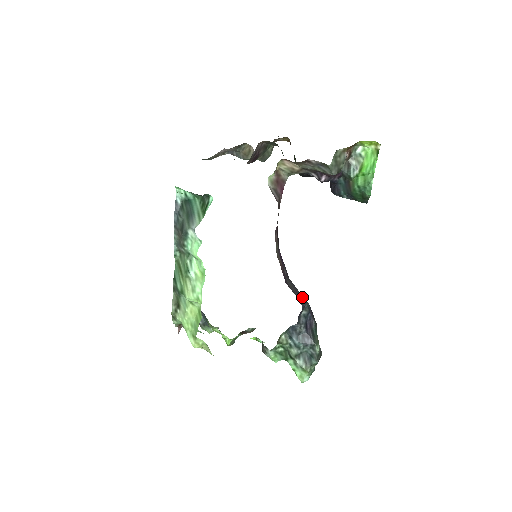
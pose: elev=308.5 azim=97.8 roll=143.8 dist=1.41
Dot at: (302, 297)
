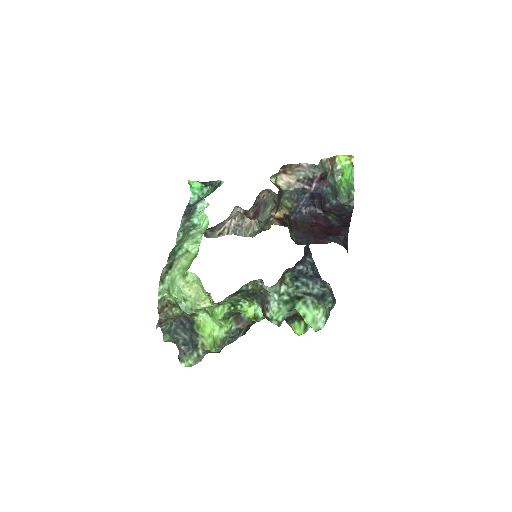
Dot at: occluded
